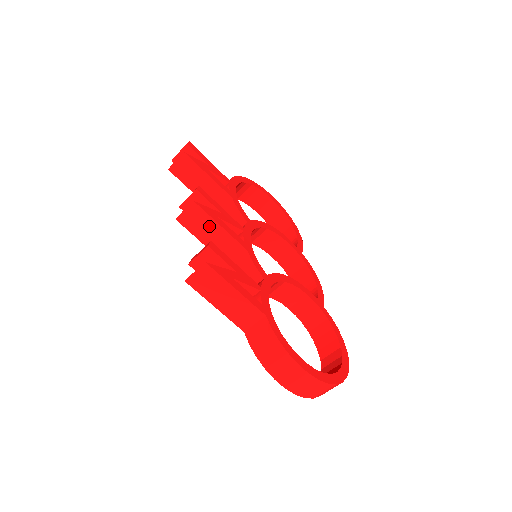
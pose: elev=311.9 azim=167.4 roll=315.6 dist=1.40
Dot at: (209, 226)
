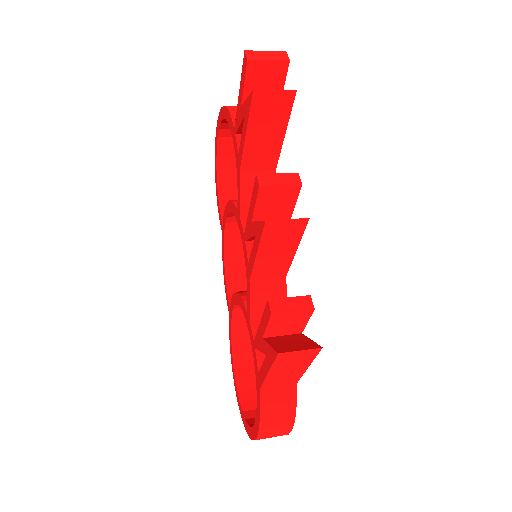
Dot at: (287, 244)
